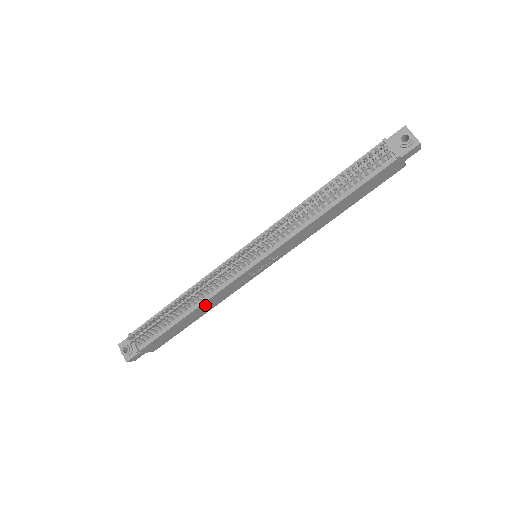
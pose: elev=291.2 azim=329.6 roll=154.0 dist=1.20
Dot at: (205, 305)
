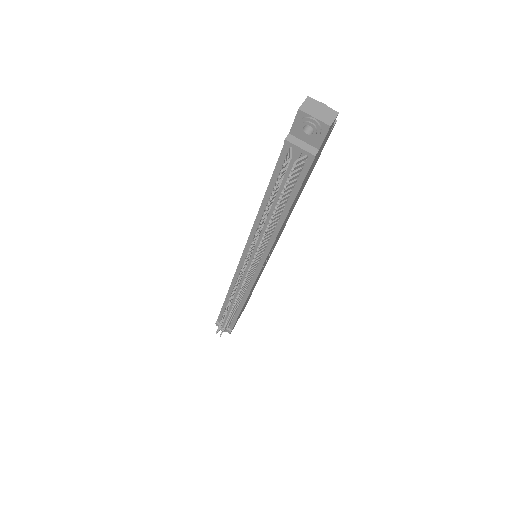
Dot at: (249, 295)
